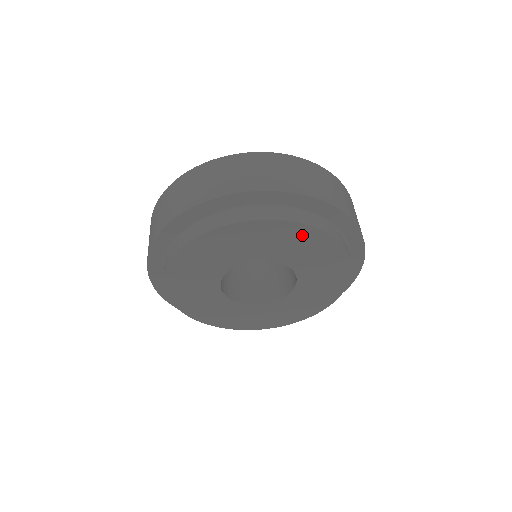
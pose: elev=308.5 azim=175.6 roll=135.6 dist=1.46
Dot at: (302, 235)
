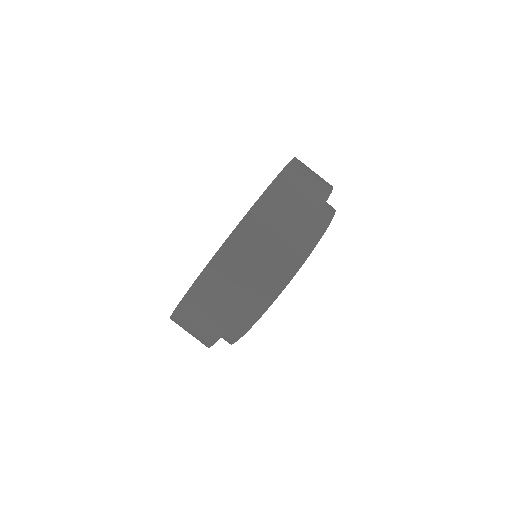
Dot at: occluded
